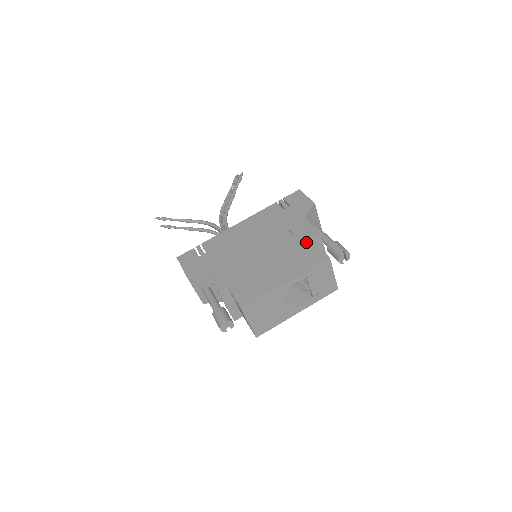
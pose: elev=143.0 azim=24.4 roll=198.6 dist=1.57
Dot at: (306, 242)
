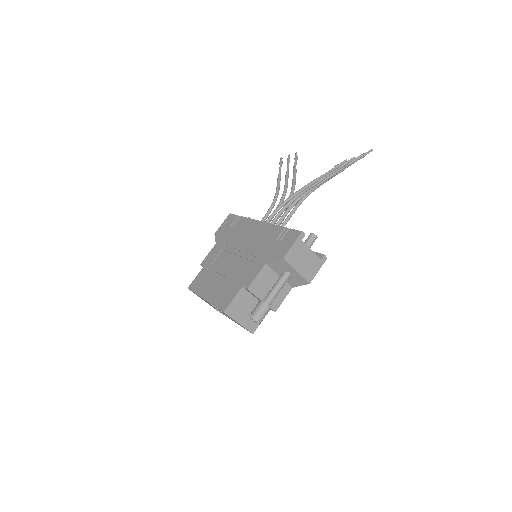
Dot at: (239, 285)
